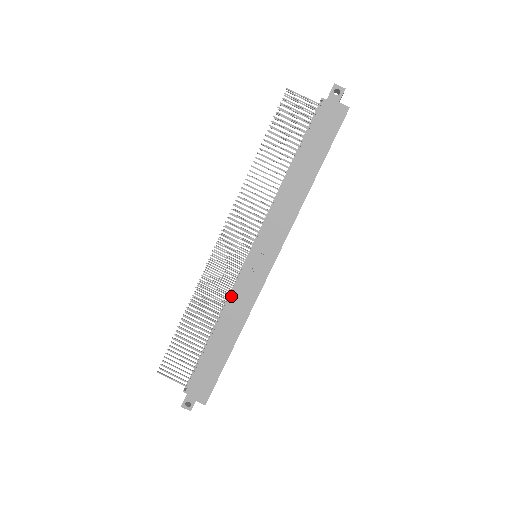
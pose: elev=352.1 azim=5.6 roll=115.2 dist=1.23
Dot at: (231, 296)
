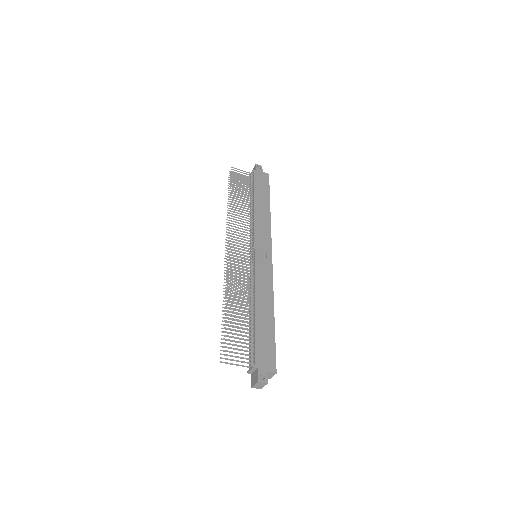
Dot at: (255, 280)
